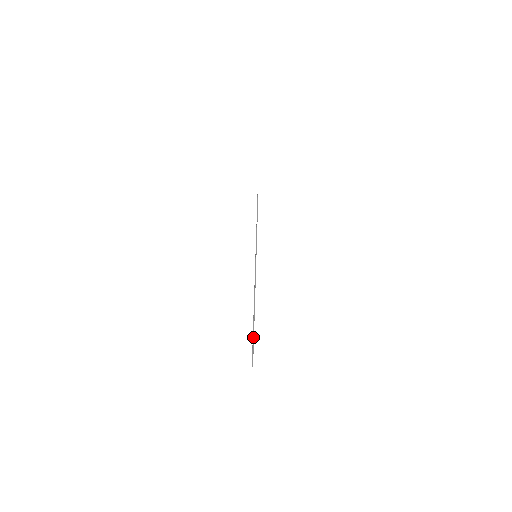
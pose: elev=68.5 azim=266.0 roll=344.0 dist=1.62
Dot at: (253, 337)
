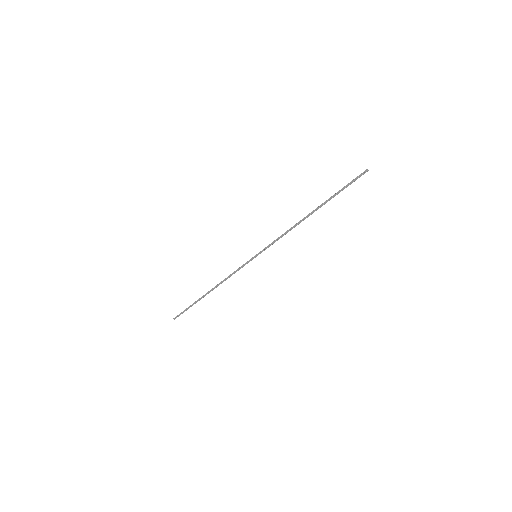
Dot at: occluded
